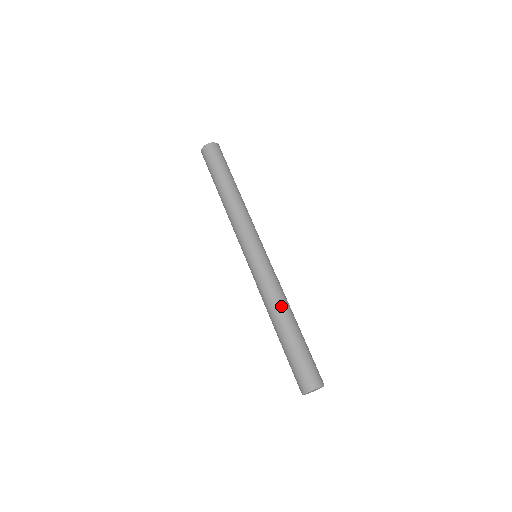
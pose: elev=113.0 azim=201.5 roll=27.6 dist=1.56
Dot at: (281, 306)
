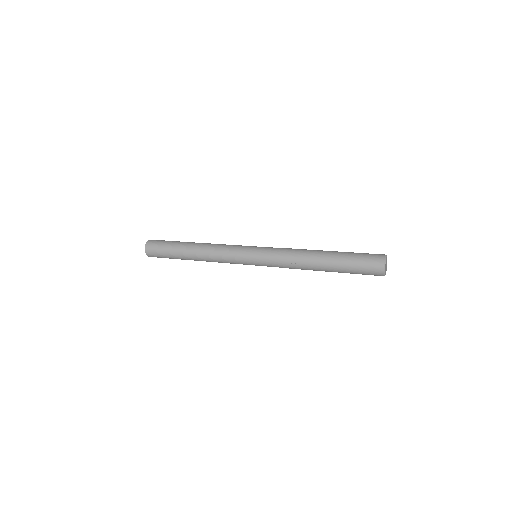
Dot at: occluded
